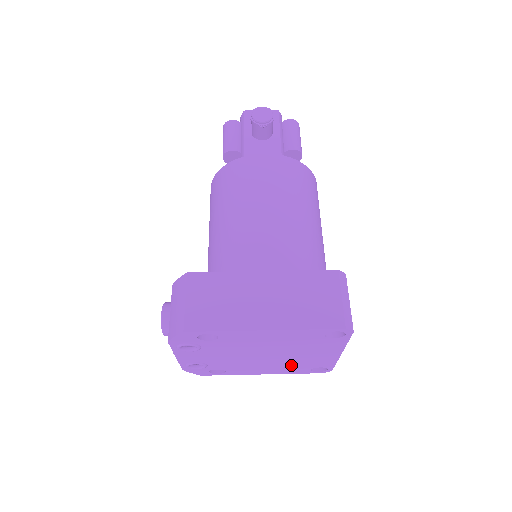
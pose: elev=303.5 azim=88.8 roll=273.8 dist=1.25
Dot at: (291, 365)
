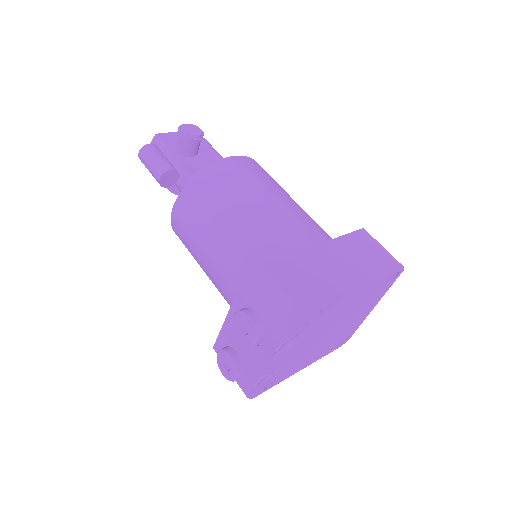
Dot at: (331, 343)
